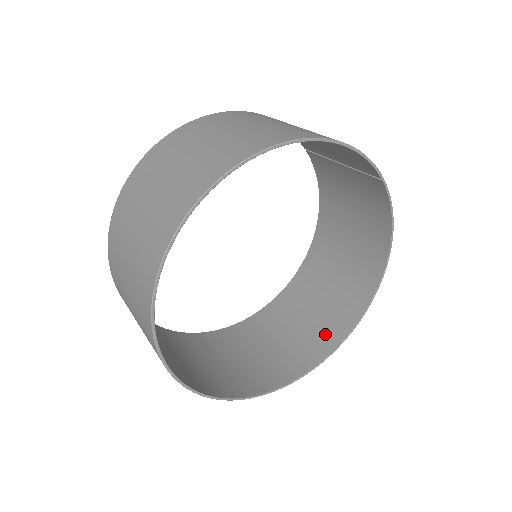
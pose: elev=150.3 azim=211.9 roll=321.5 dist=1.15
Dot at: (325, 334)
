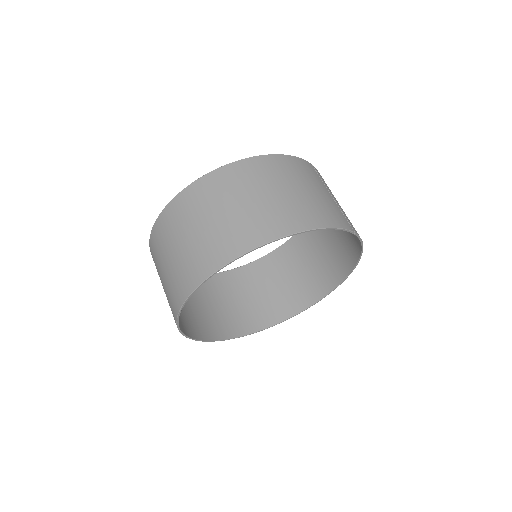
Dot at: (305, 293)
